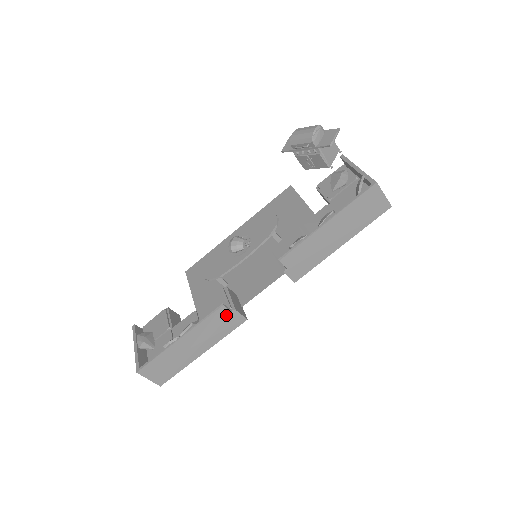
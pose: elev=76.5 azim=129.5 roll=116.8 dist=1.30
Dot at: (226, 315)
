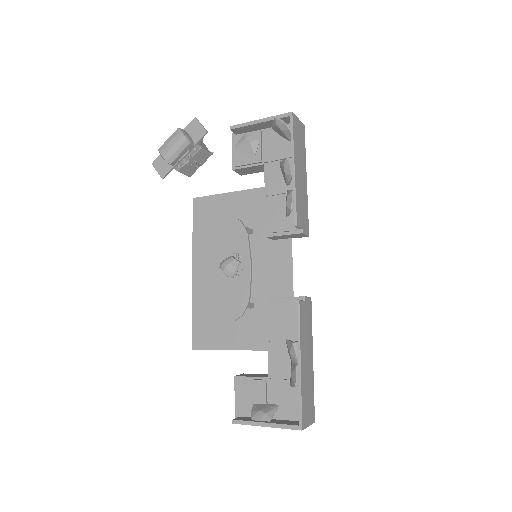
Dot at: (304, 307)
